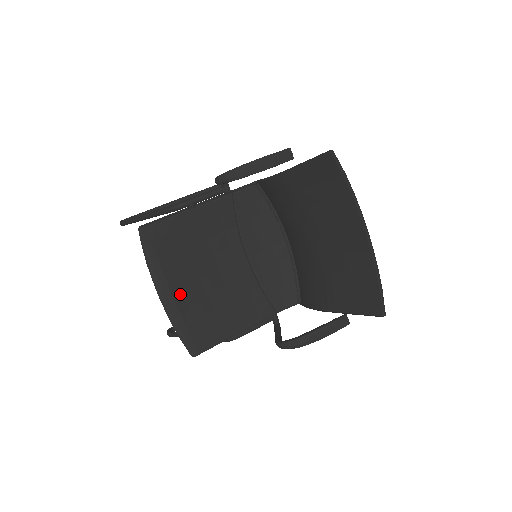
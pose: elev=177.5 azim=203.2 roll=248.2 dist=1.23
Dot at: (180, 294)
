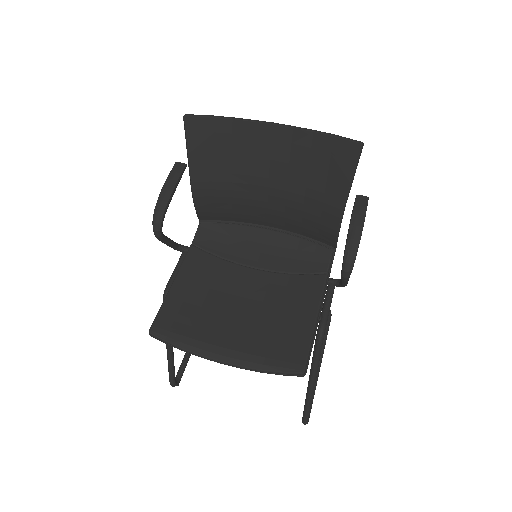
Dot at: (234, 342)
